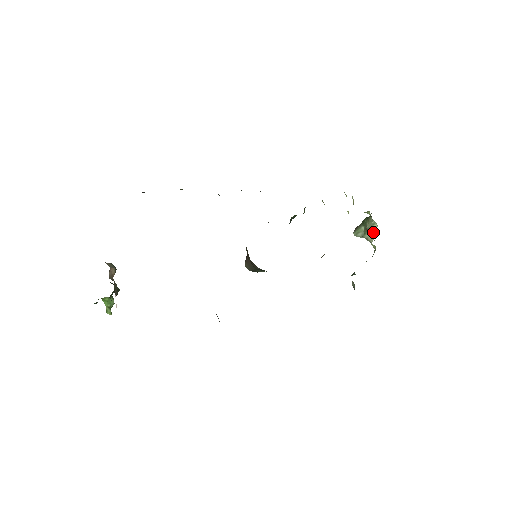
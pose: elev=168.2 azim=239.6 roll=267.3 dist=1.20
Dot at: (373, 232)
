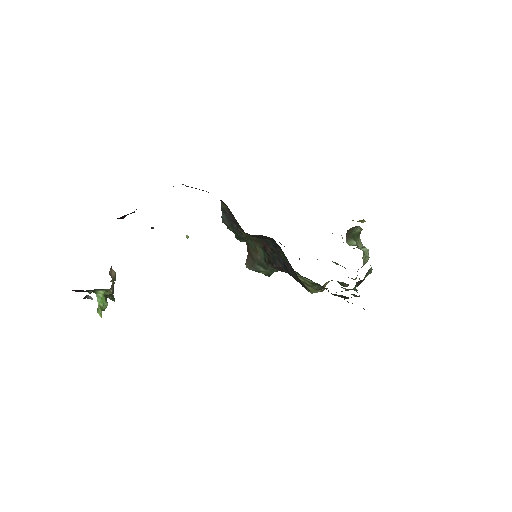
Dot at: (366, 256)
